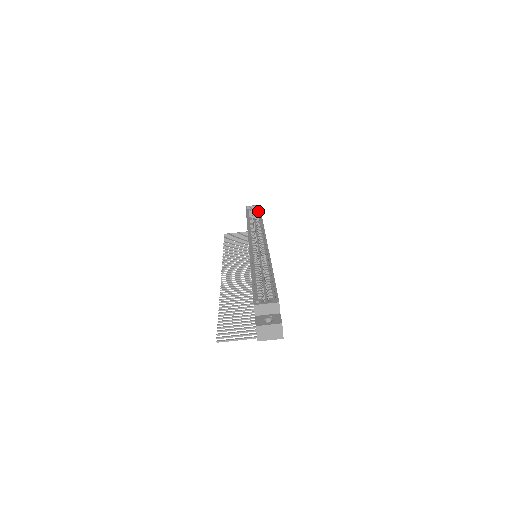
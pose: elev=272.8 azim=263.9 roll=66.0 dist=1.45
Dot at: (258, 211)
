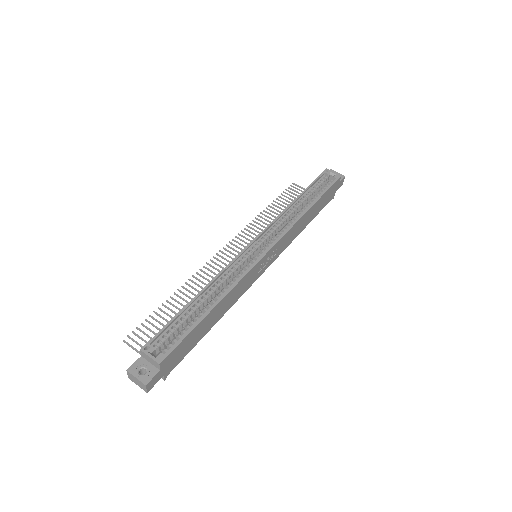
Dot at: (328, 186)
